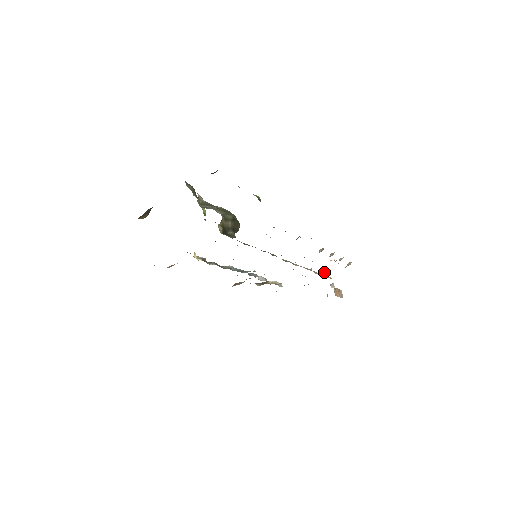
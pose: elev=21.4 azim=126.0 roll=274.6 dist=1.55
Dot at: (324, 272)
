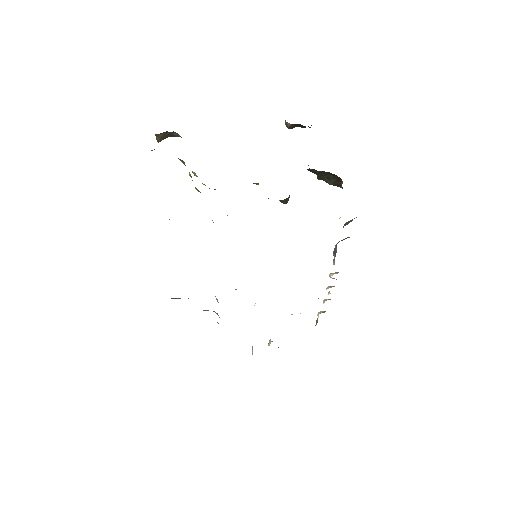
Dot at: occluded
